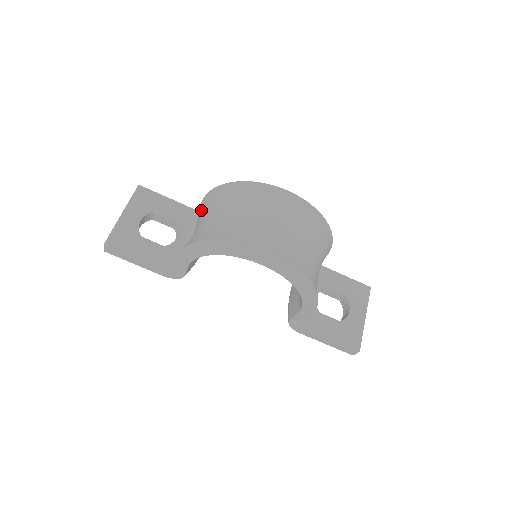
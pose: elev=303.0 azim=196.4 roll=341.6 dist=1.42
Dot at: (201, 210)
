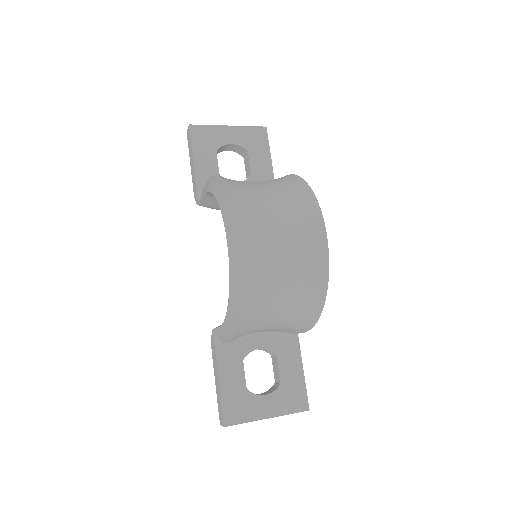
Dot at: occluded
